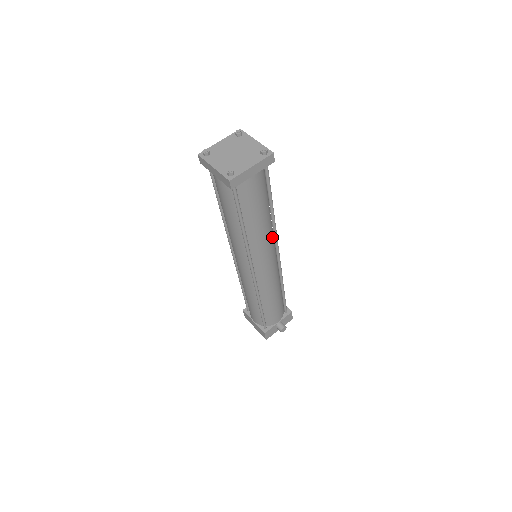
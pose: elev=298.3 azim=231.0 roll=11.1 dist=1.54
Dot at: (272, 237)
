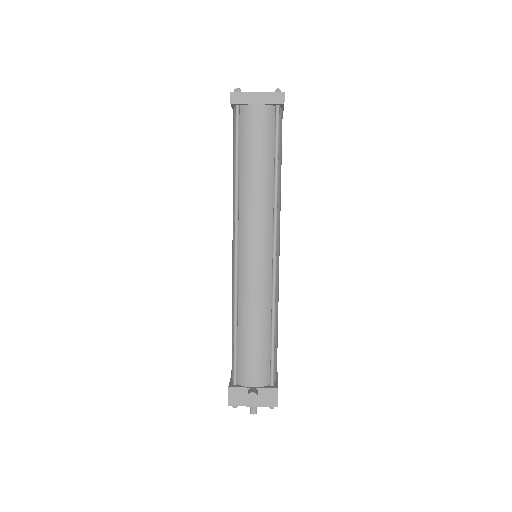
Dot at: (270, 218)
